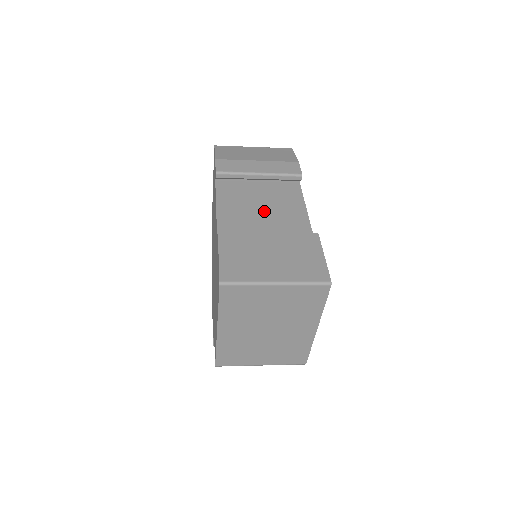
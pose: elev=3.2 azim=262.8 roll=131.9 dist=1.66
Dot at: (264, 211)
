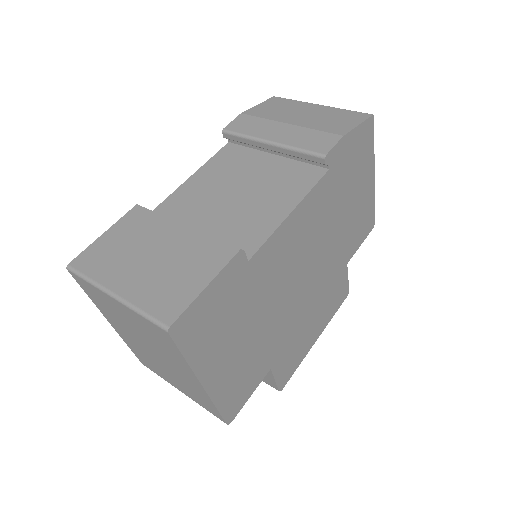
Dot at: (236, 196)
